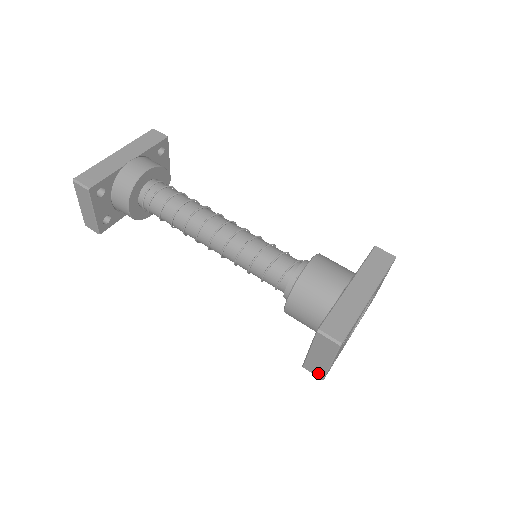
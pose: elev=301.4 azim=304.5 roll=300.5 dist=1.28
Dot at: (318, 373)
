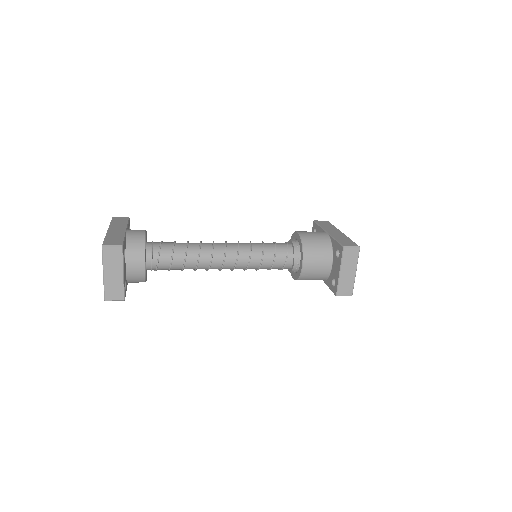
Dot at: (348, 291)
